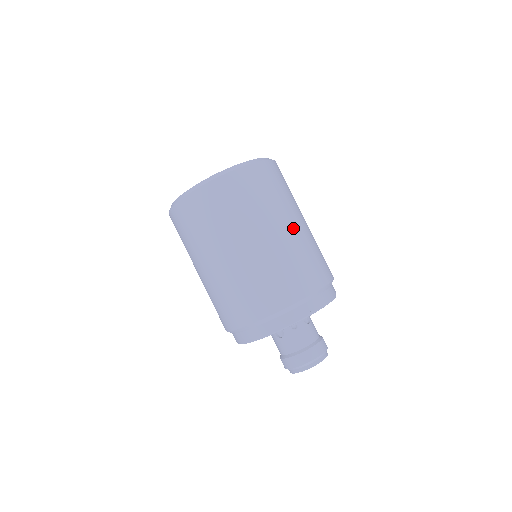
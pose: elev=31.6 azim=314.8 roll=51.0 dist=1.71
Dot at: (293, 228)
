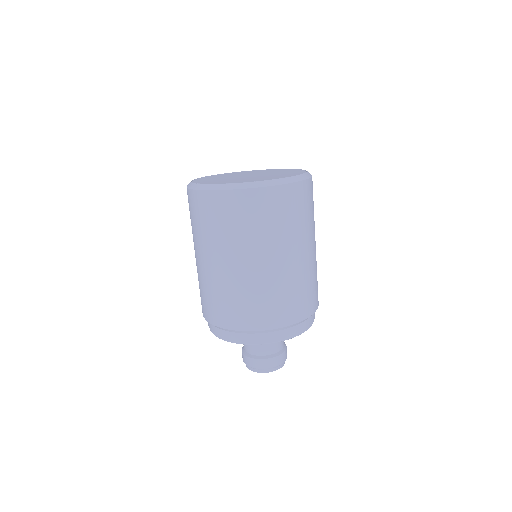
Dot at: (269, 266)
